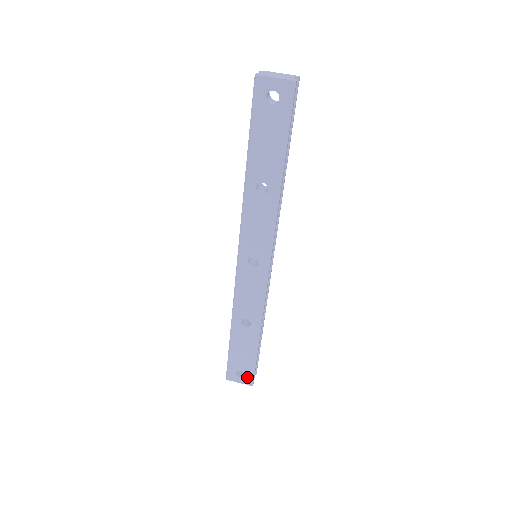
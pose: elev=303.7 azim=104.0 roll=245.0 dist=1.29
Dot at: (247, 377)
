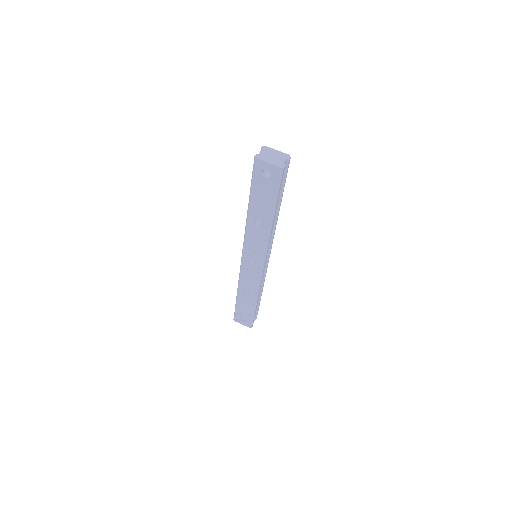
Dot at: (248, 323)
